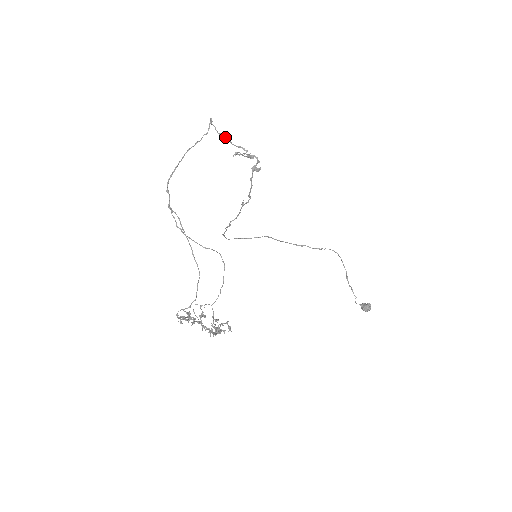
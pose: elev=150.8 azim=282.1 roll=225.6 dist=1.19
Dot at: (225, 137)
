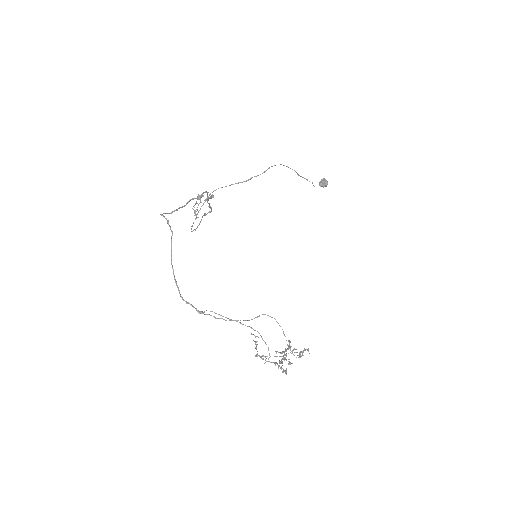
Dot at: (177, 210)
